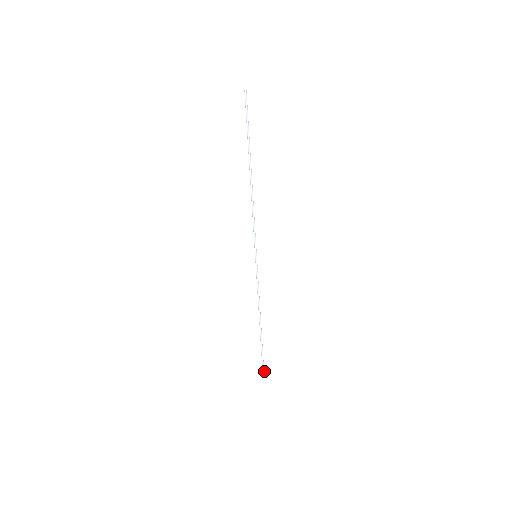
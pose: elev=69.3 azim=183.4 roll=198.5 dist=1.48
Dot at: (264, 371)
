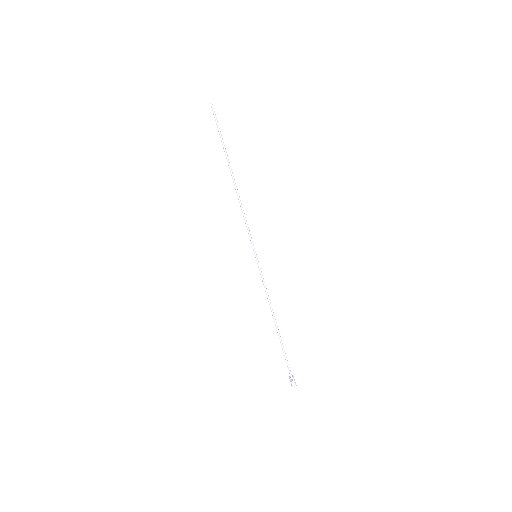
Dot at: occluded
